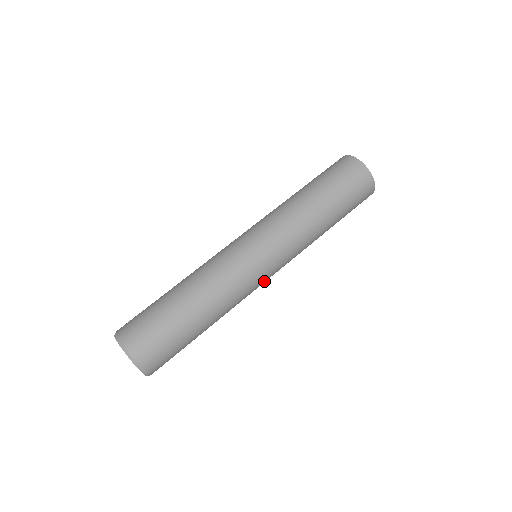
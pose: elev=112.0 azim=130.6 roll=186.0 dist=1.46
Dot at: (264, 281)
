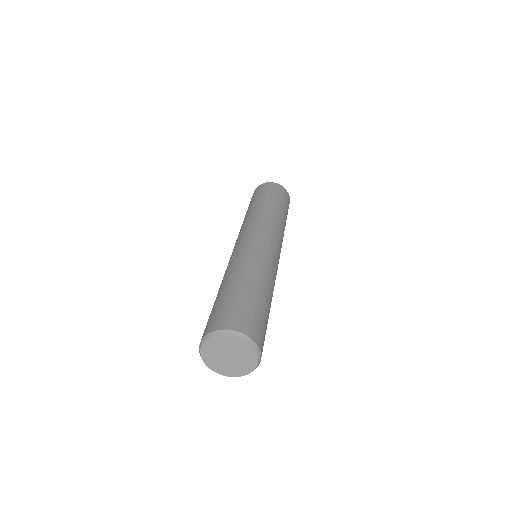
Dot at: (270, 248)
